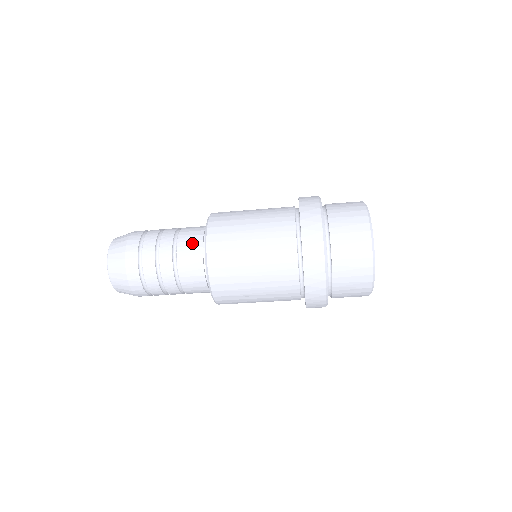
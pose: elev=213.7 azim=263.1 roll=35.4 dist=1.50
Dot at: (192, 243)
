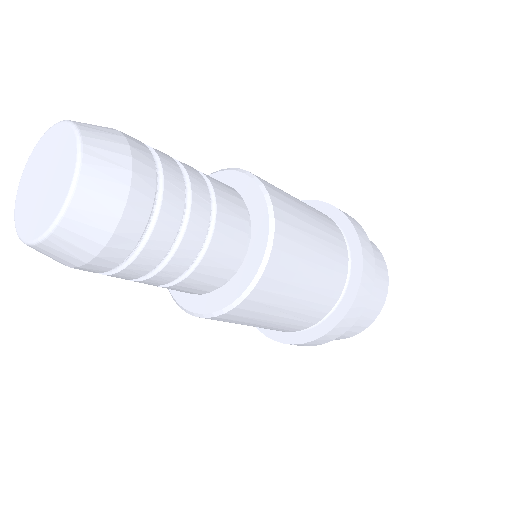
Dot at: (233, 198)
